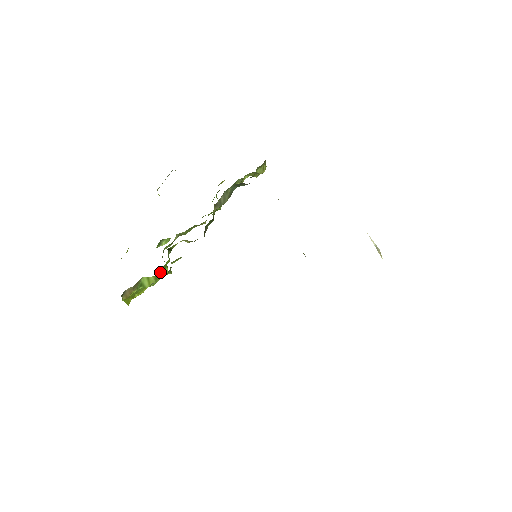
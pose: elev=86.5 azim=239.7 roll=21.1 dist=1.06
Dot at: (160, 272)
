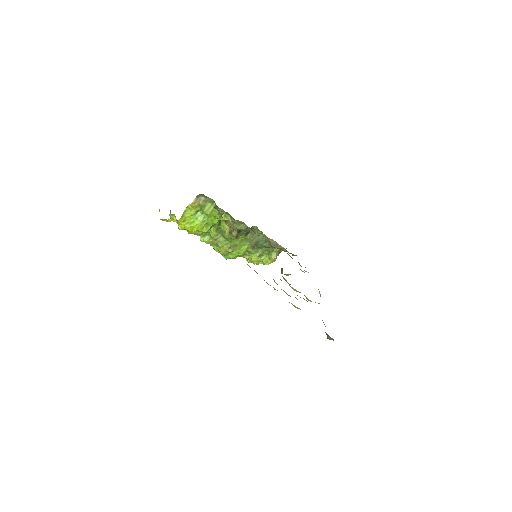
Dot at: (209, 221)
